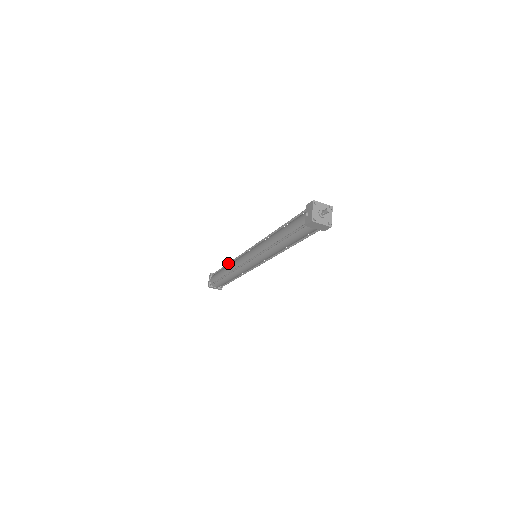
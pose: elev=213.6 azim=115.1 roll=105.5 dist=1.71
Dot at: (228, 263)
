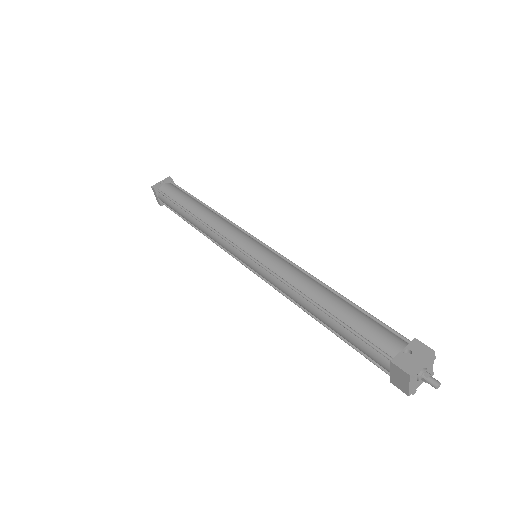
Dot at: occluded
